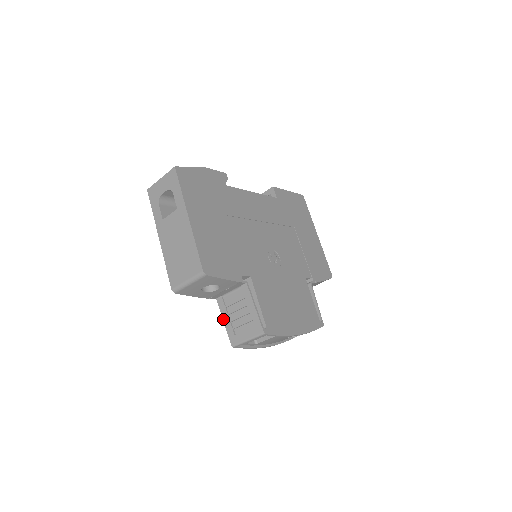
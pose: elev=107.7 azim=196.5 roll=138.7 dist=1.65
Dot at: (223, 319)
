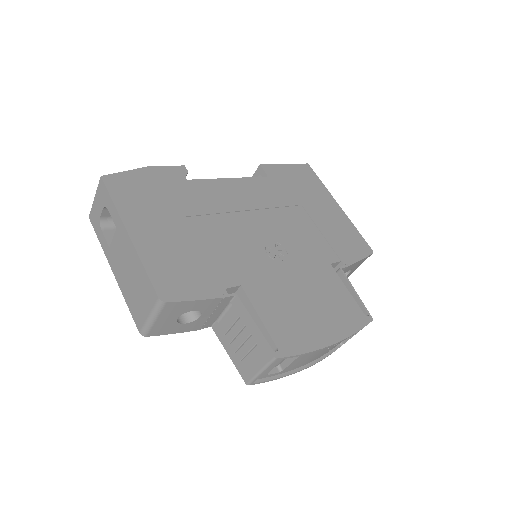
Dot at: (226, 351)
